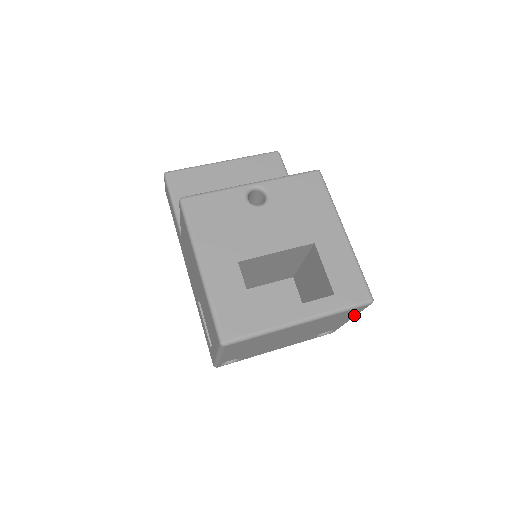
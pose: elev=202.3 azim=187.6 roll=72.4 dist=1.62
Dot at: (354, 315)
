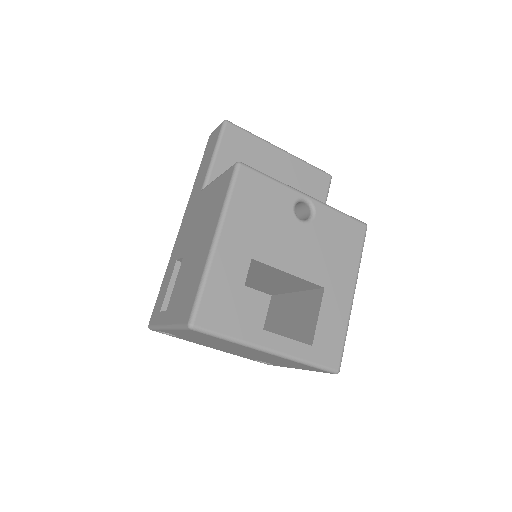
Dot at: occluded
